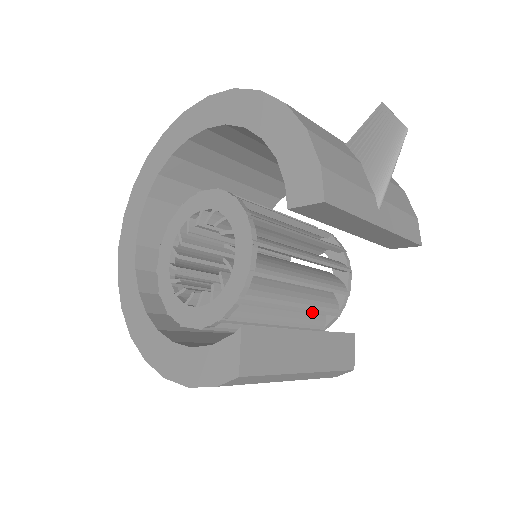
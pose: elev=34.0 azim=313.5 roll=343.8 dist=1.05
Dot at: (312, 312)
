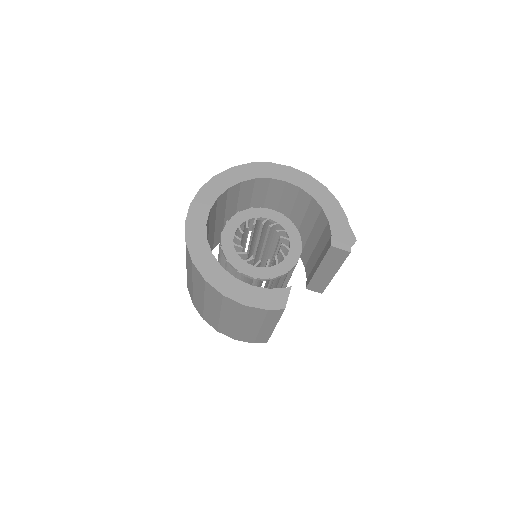
Dot at: occluded
